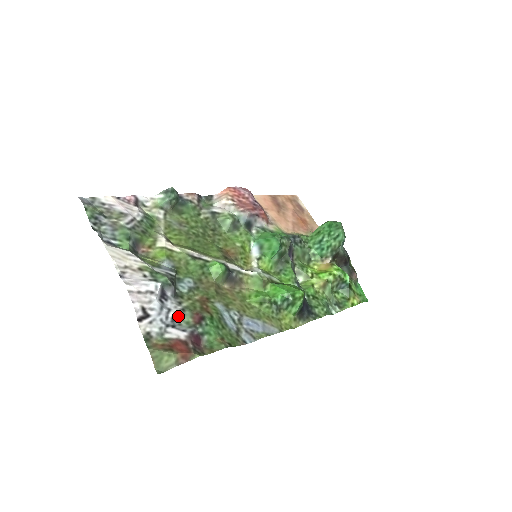
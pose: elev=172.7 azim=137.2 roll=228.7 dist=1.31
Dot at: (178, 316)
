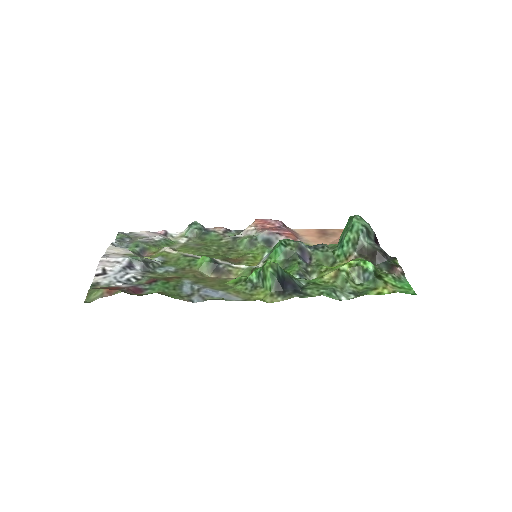
Dot at: (135, 279)
